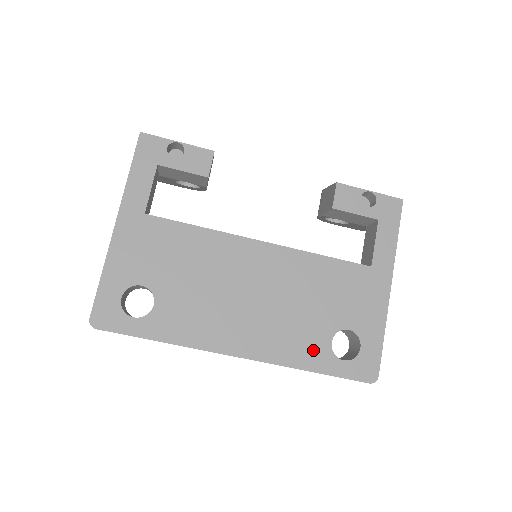
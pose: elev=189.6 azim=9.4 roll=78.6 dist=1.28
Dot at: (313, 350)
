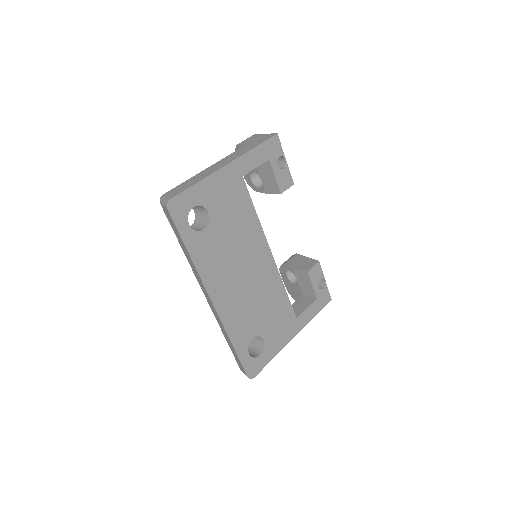
Dot at: (243, 334)
